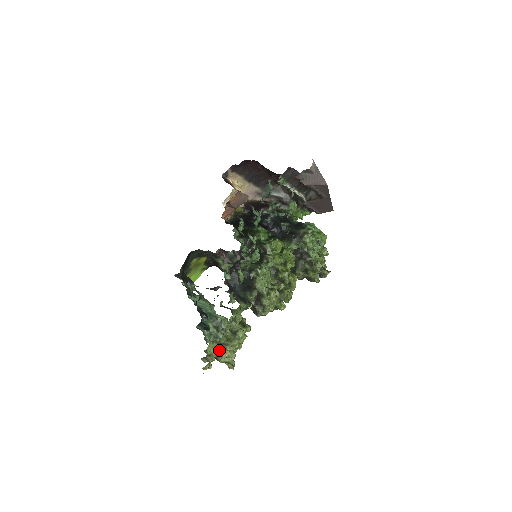
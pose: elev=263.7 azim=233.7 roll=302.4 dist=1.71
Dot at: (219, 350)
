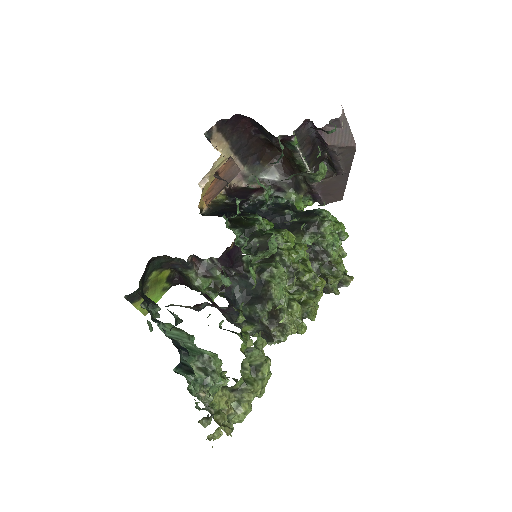
Dot at: (230, 402)
